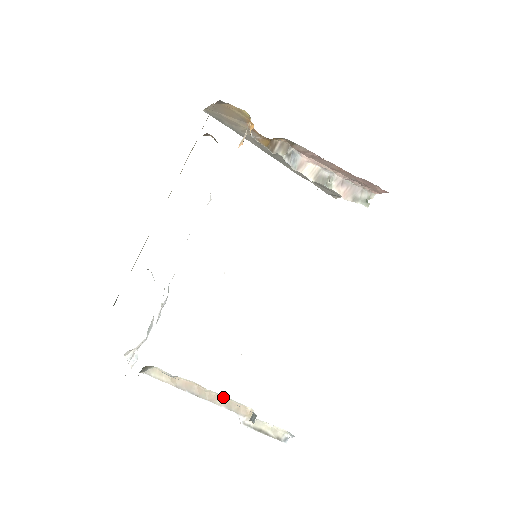
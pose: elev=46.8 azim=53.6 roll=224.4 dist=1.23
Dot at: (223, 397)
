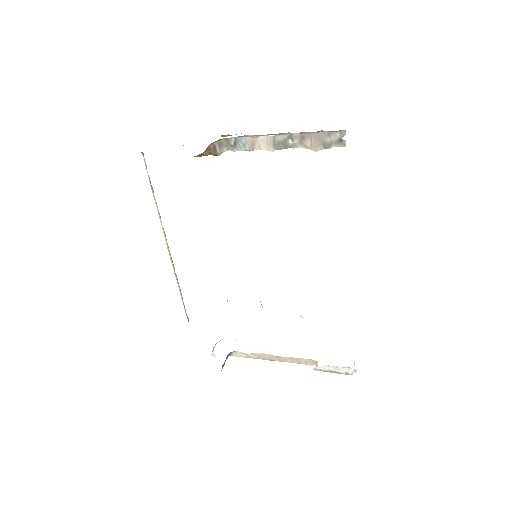
Dot at: (291, 357)
